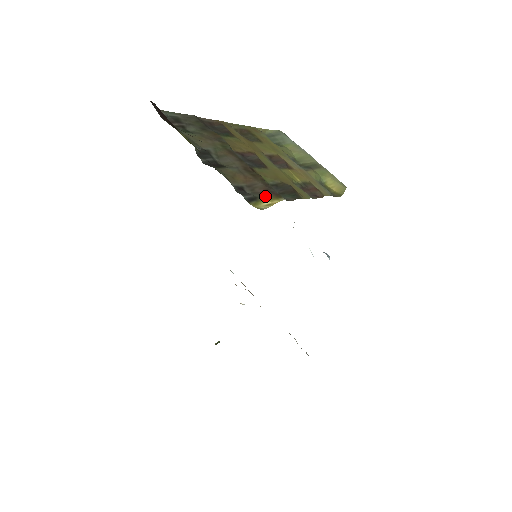
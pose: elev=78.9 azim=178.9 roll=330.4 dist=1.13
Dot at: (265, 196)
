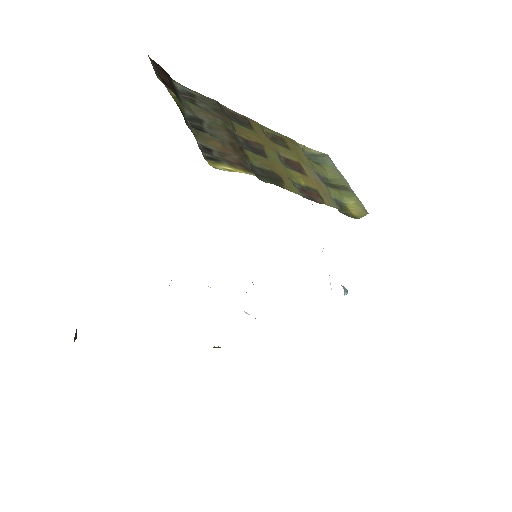
Dot at: (231, 163)
